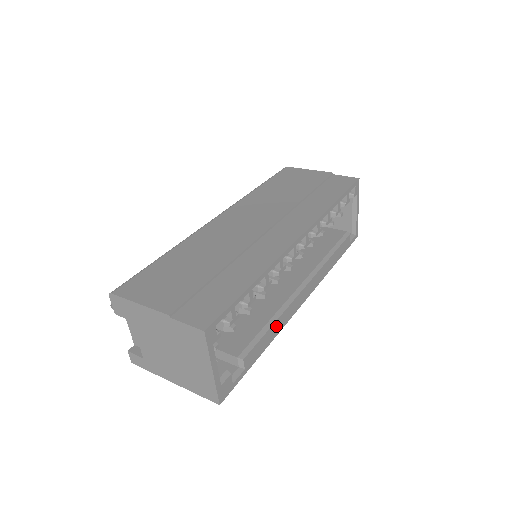
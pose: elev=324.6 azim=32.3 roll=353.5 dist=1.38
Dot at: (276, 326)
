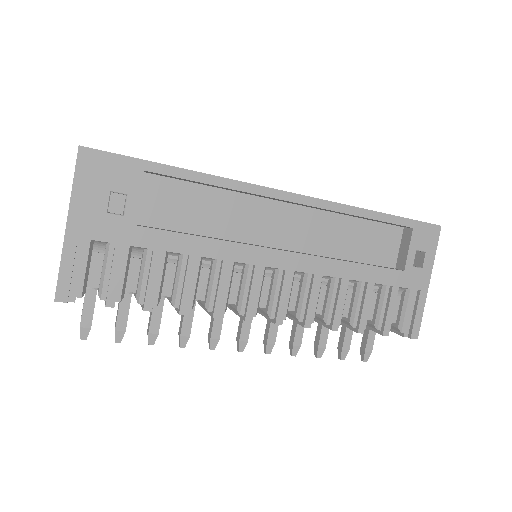
Dot at: occluded
